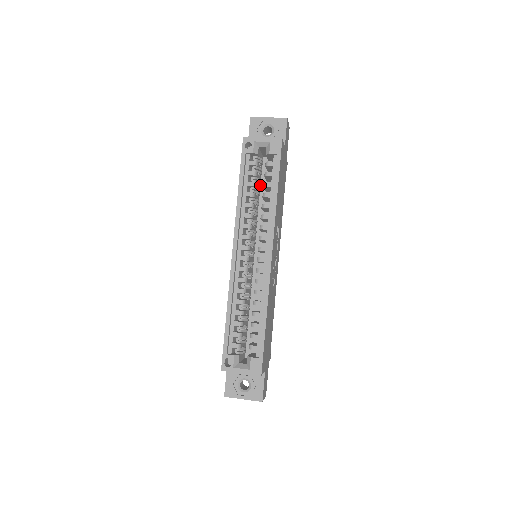
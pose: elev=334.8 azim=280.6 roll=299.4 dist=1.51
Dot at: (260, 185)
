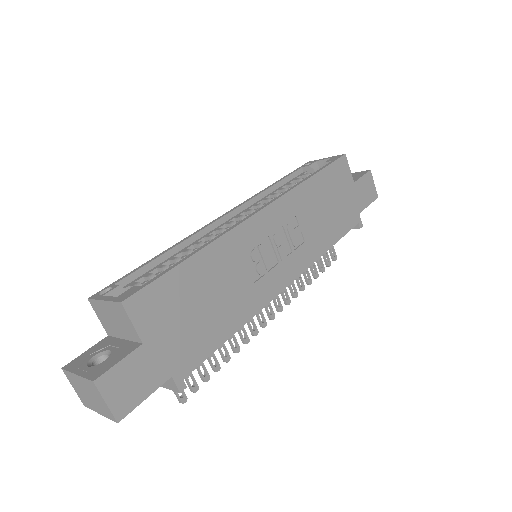
Dot at: occluded
